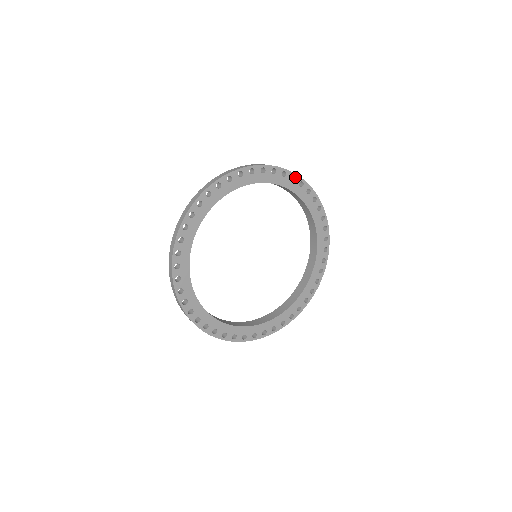
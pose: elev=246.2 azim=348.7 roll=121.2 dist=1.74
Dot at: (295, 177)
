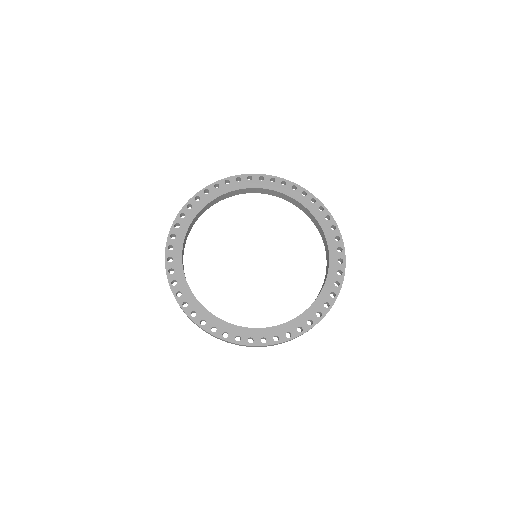
Dot at: (316, 200)
